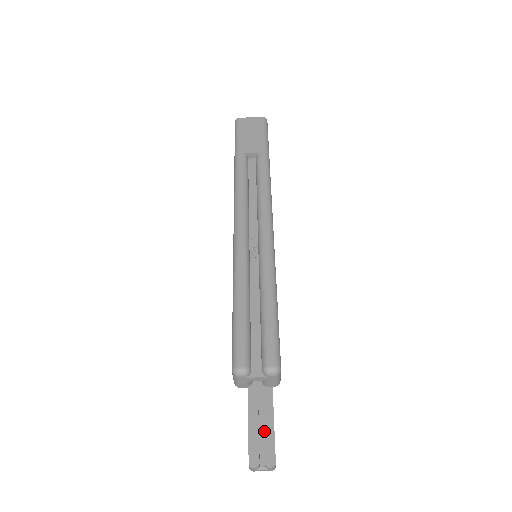
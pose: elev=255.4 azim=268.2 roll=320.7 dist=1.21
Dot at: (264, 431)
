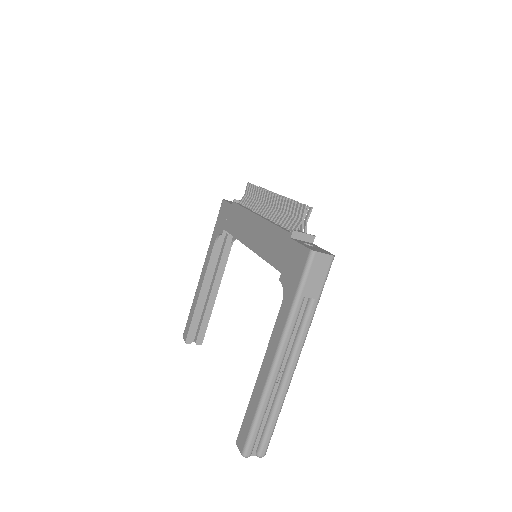
Dot at: (201, 324)
